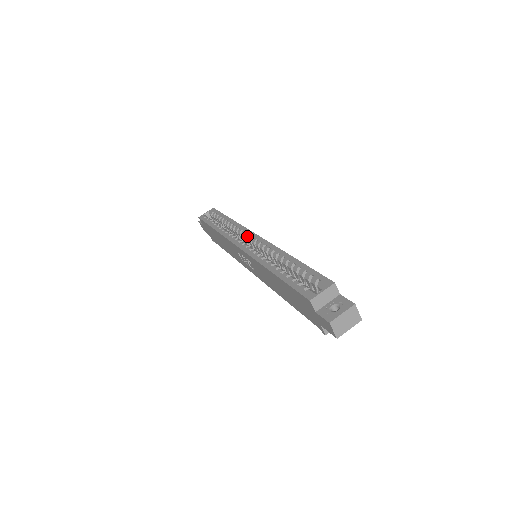
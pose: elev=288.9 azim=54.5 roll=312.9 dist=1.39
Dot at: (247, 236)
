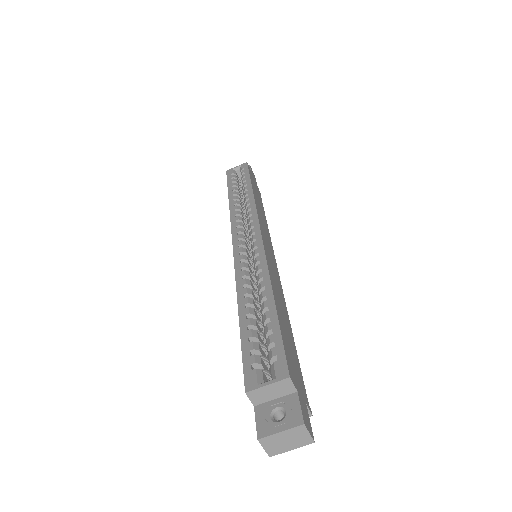
Dot at: (251, 227)
